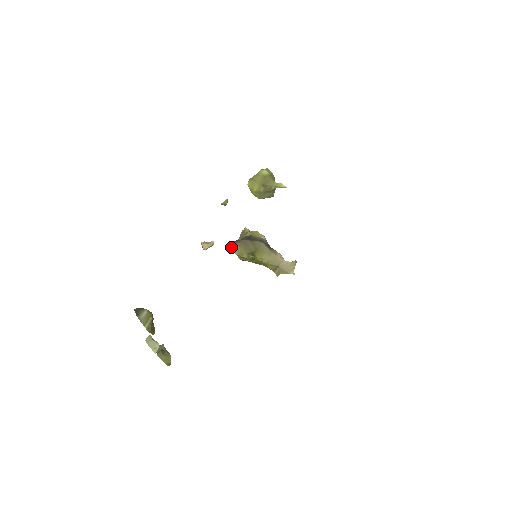
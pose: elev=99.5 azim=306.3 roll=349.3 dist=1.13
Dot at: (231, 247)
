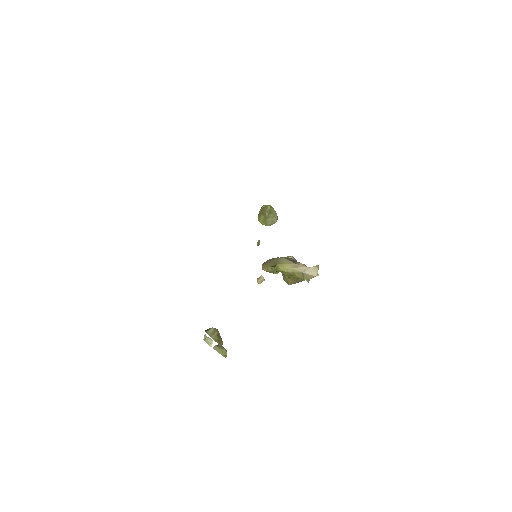
Dot at: (262, 268)
